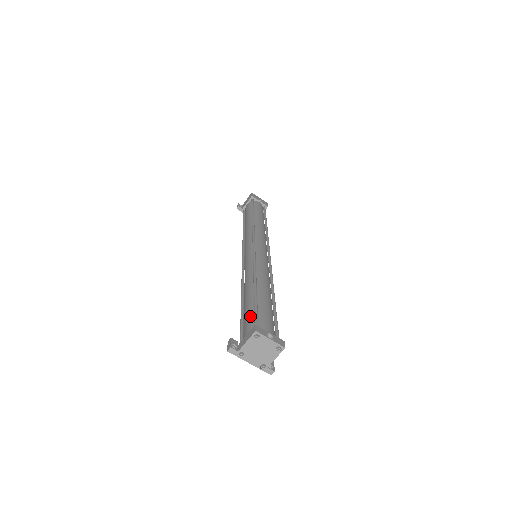
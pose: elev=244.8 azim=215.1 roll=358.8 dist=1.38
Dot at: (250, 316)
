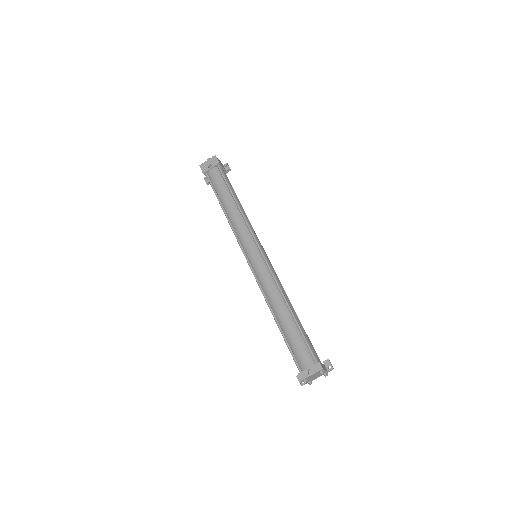
Dot at: occluded
